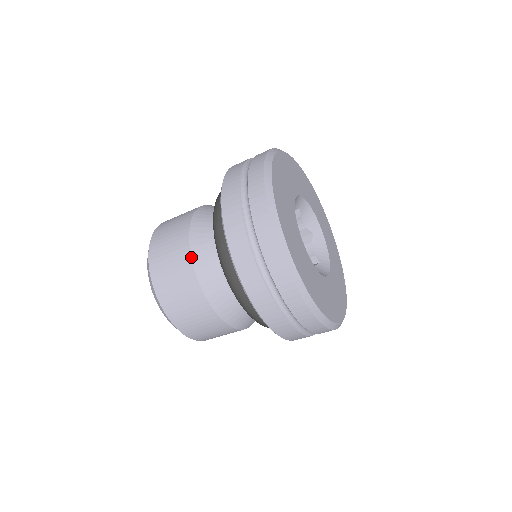
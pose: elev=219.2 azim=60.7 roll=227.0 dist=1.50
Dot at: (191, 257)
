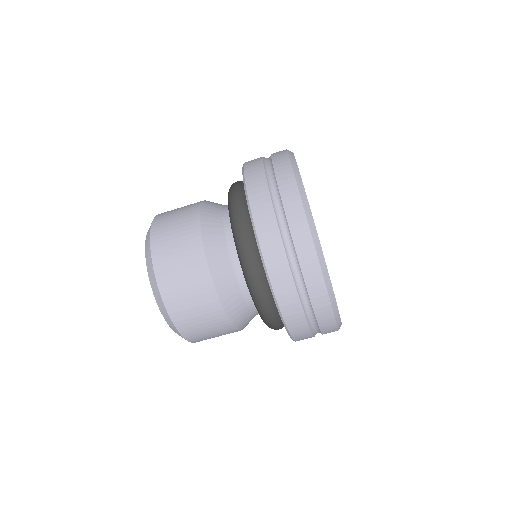
Dot at: (201, 203)
